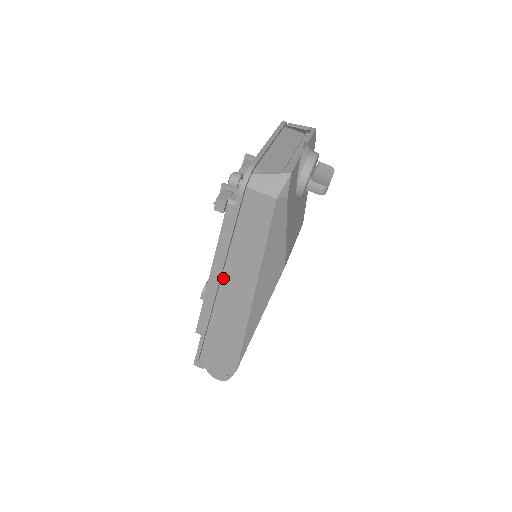
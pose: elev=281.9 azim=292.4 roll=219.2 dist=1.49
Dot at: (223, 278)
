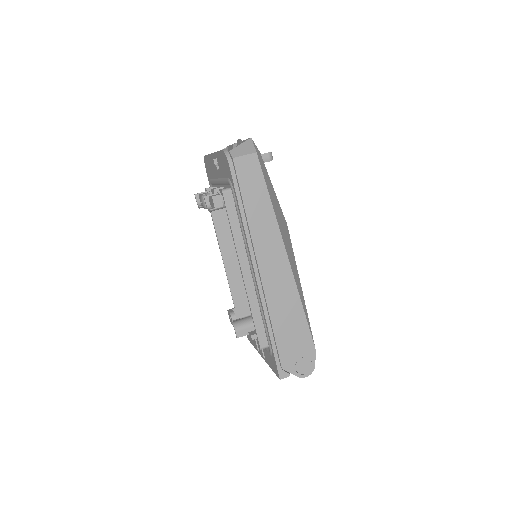
Dot at: (256, 255)
